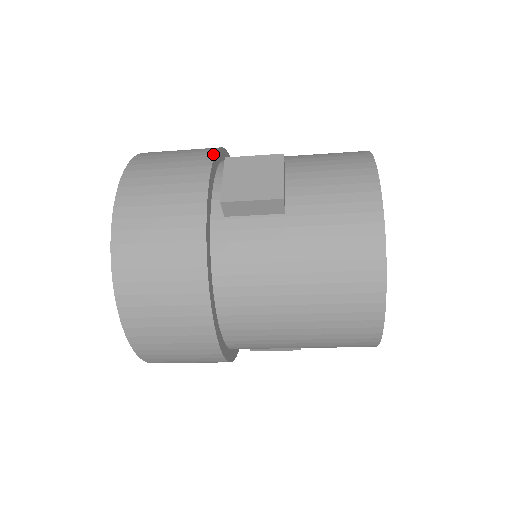
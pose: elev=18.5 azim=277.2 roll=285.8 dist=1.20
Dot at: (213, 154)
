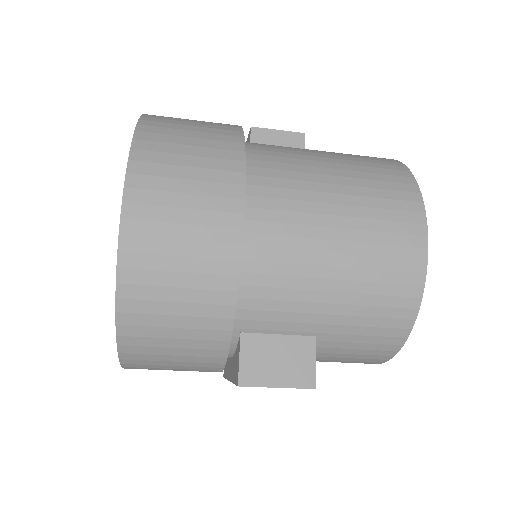
Dot at: occluded
